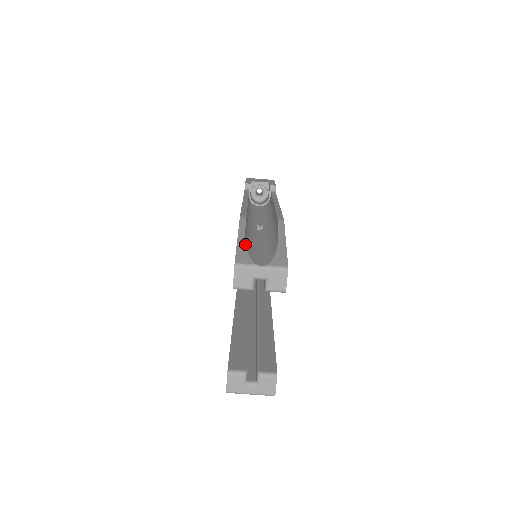
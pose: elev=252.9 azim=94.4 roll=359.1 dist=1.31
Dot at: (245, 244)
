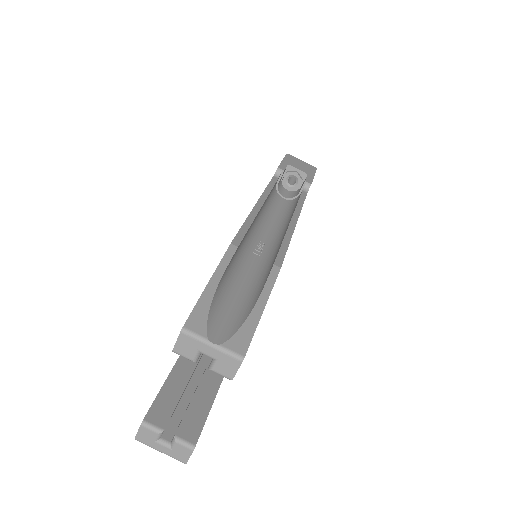
Dot at: (212, 296)
